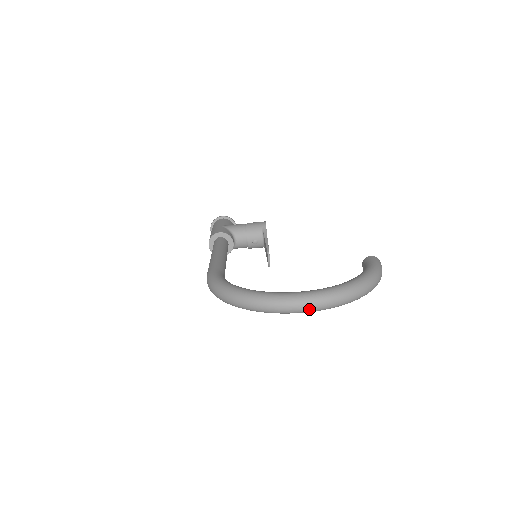
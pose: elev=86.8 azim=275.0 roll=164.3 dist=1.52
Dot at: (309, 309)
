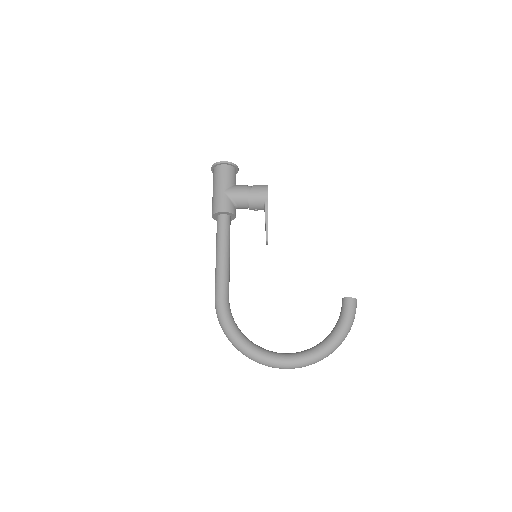
Dot at: (291, 368)
